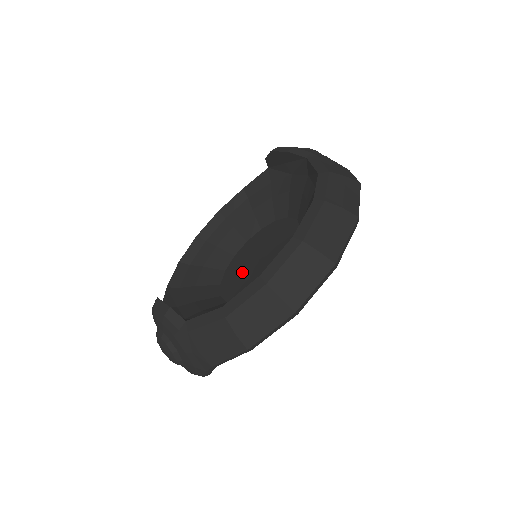
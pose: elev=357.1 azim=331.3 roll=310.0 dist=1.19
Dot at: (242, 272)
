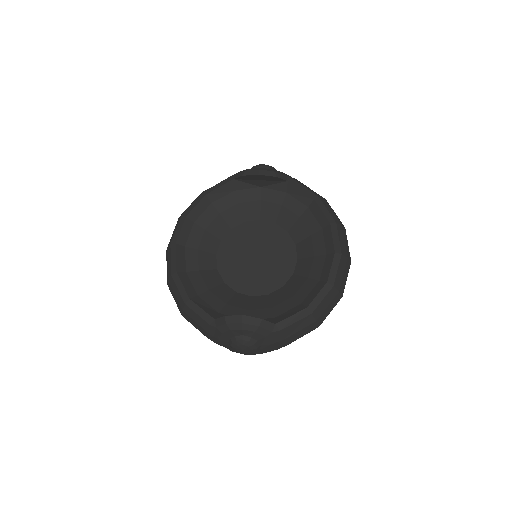
Dot at: (246, 270)
